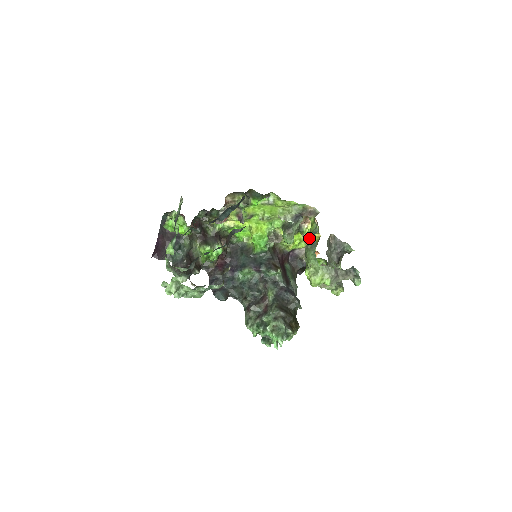
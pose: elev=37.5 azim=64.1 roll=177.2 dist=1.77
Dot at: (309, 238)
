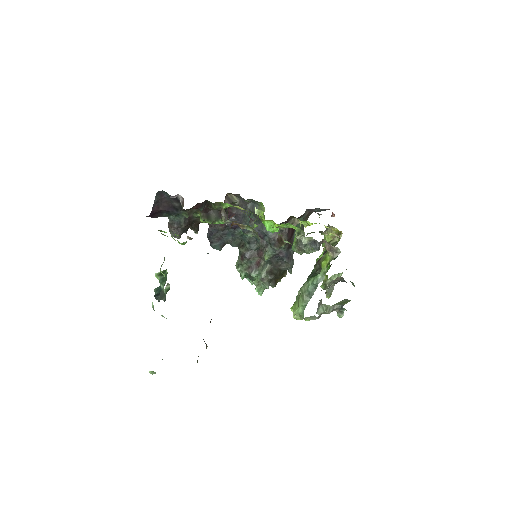
Dot at: (311, 282)
